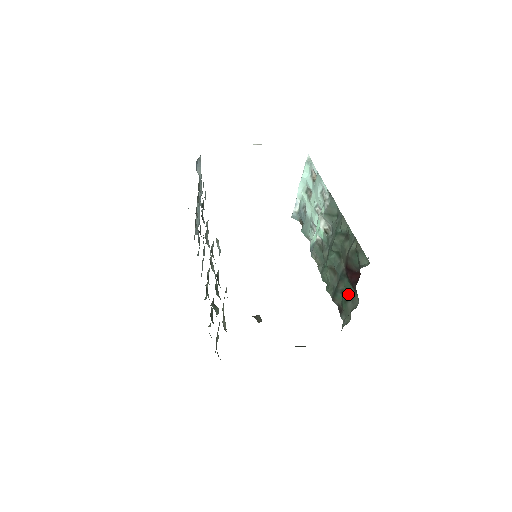
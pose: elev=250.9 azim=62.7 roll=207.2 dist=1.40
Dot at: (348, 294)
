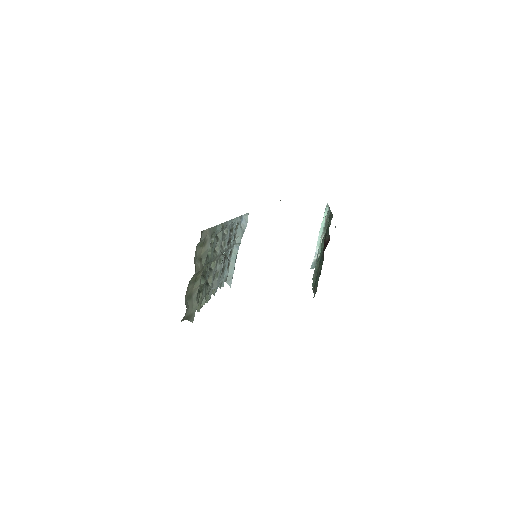
Dot at: (321, 269)
